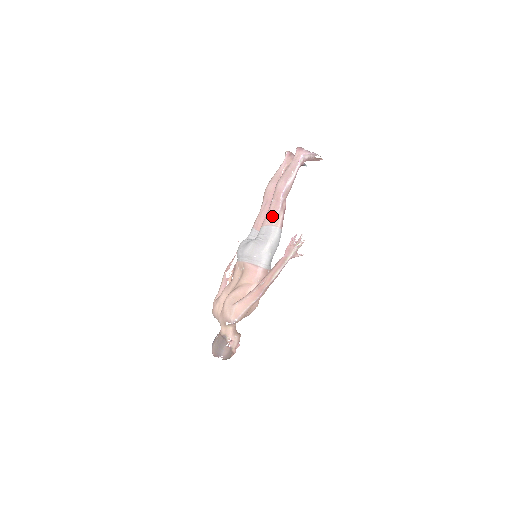
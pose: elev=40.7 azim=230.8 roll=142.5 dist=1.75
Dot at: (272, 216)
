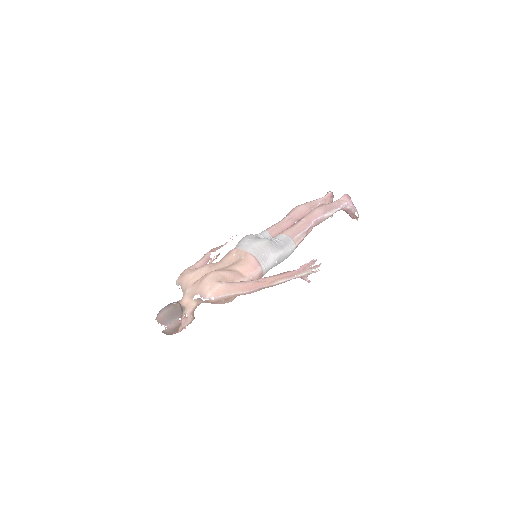
Dot at: (297, 231)
